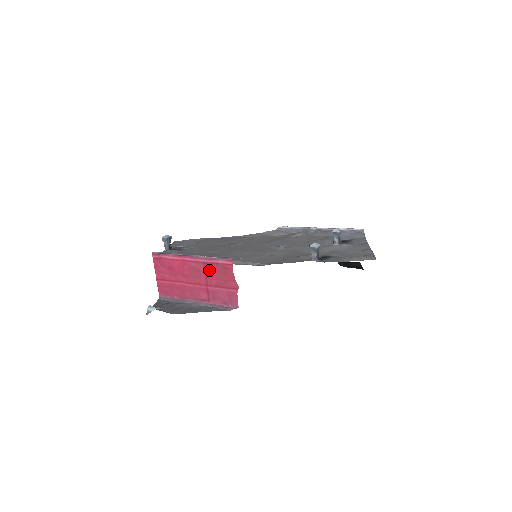
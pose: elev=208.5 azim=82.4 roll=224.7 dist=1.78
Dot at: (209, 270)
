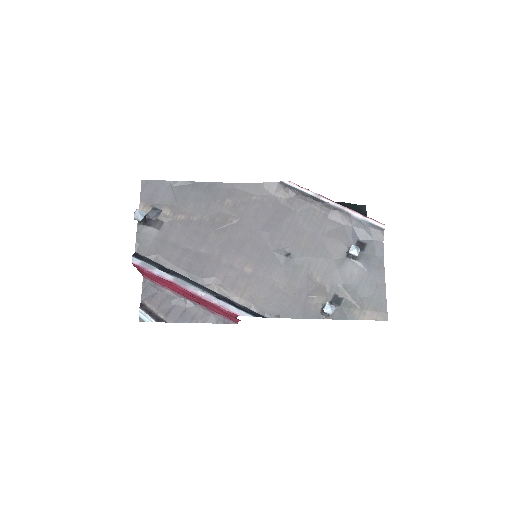
Dot at: (208, 303)
